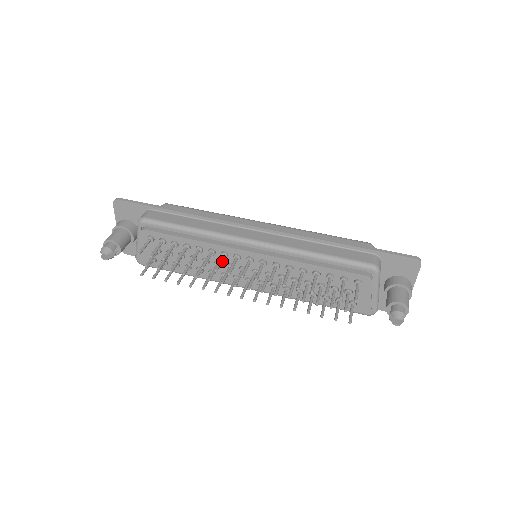
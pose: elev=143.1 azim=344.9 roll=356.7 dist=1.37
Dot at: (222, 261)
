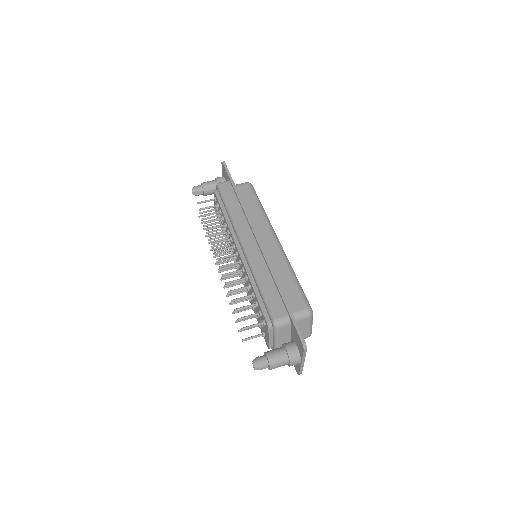
Dot at: occluded
